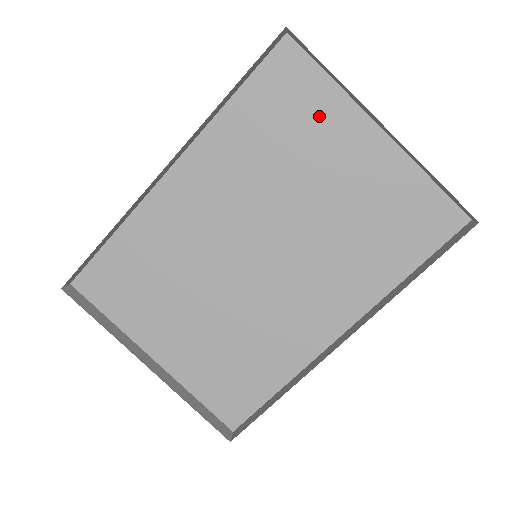
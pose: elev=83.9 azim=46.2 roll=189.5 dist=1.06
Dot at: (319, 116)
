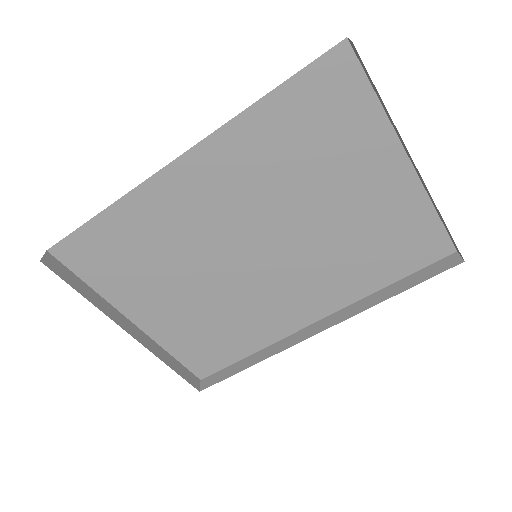
Dot at: (354, 136)
